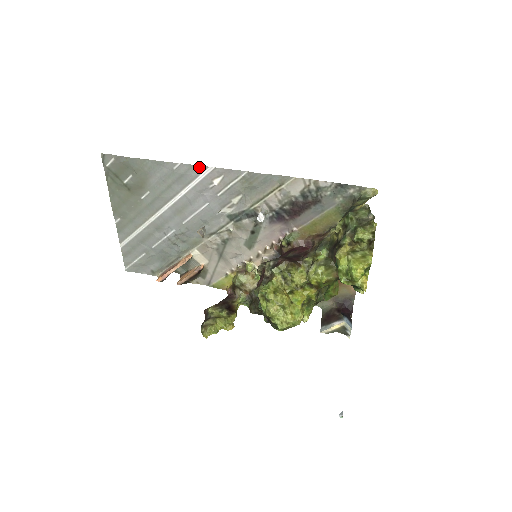
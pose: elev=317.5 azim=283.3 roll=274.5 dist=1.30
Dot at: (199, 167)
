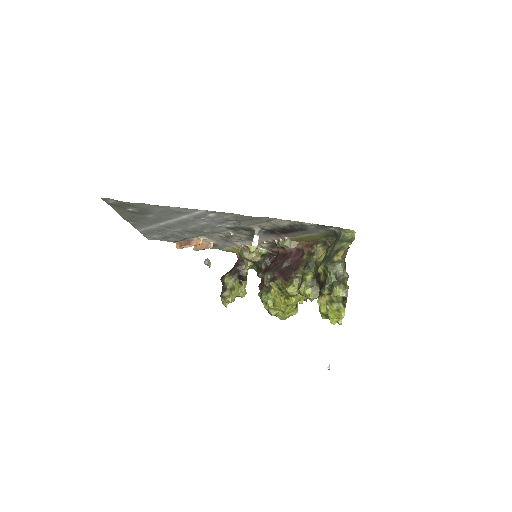
Dot at: (193, 209)
